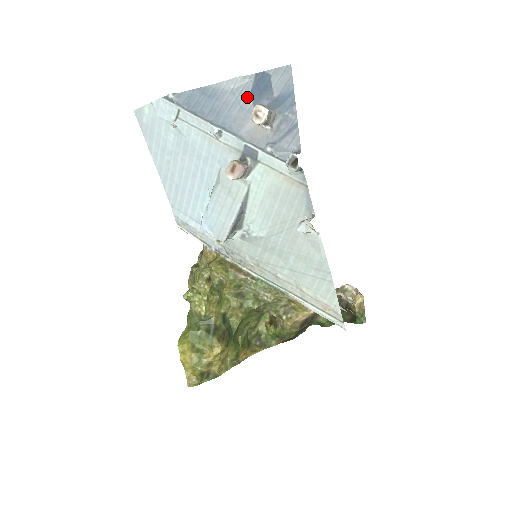
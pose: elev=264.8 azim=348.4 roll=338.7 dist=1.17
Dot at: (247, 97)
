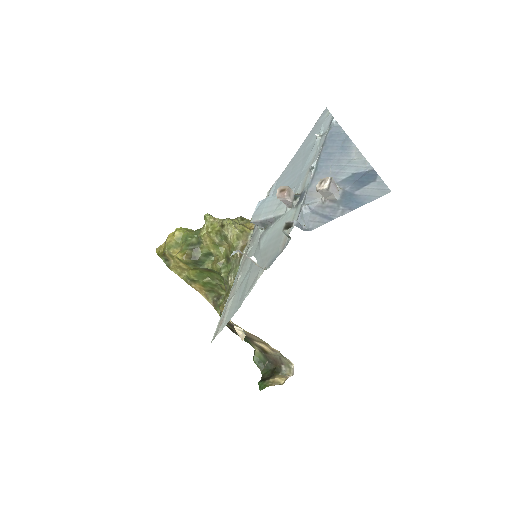
Dot at: (348, 172)
